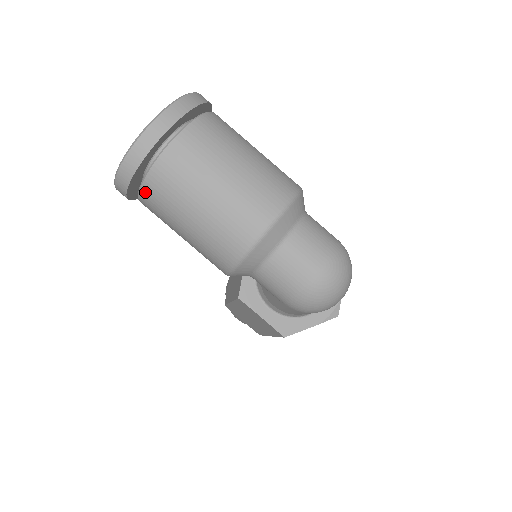
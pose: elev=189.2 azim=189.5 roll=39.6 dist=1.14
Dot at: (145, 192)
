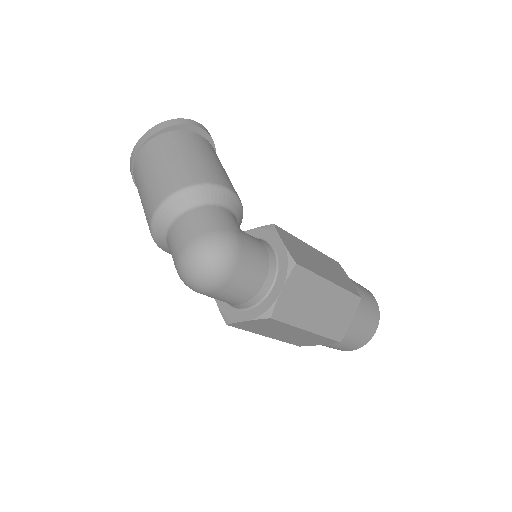
Dot at: occluded
